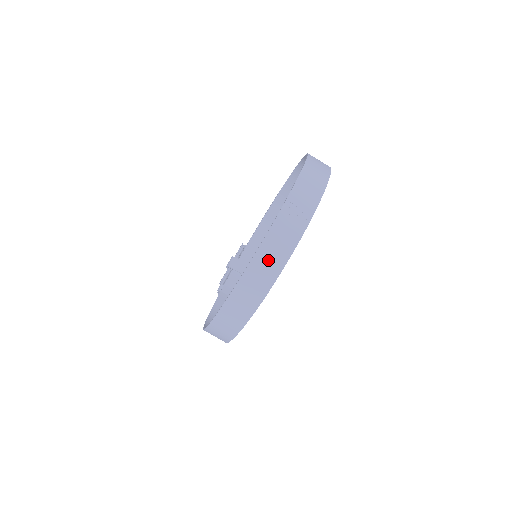
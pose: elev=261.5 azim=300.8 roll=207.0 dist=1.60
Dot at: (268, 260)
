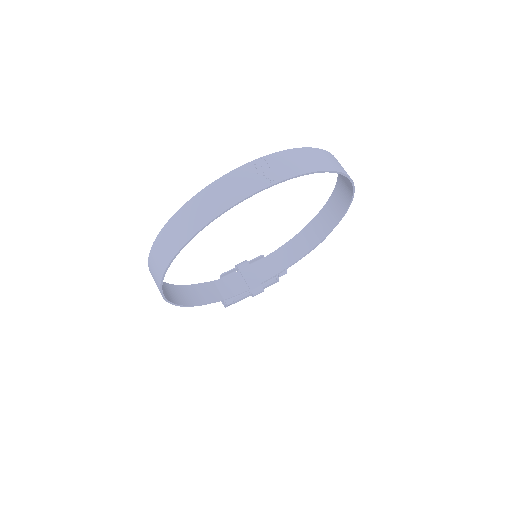
Dot at: (212, 200)
